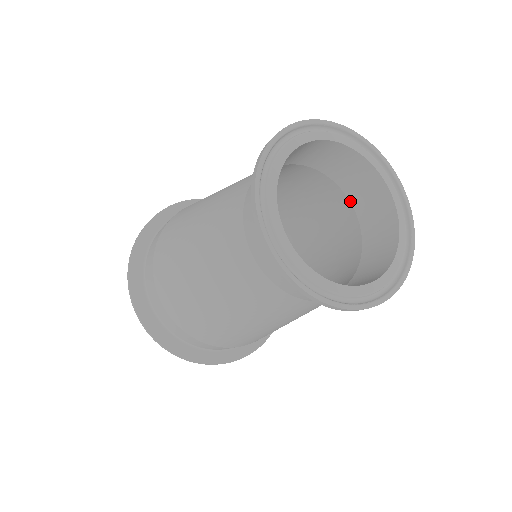
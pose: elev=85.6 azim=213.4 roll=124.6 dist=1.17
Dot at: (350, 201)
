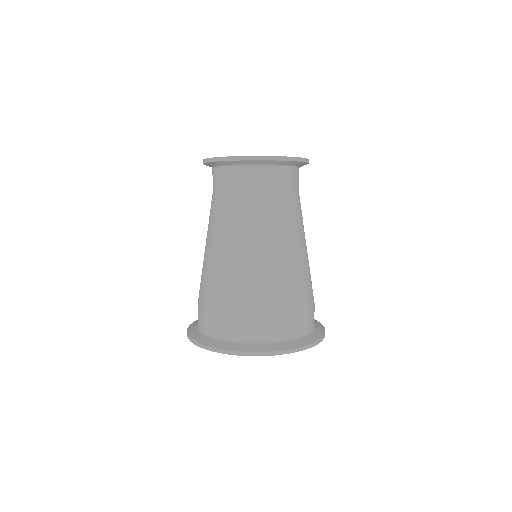
Dot at: occluded
